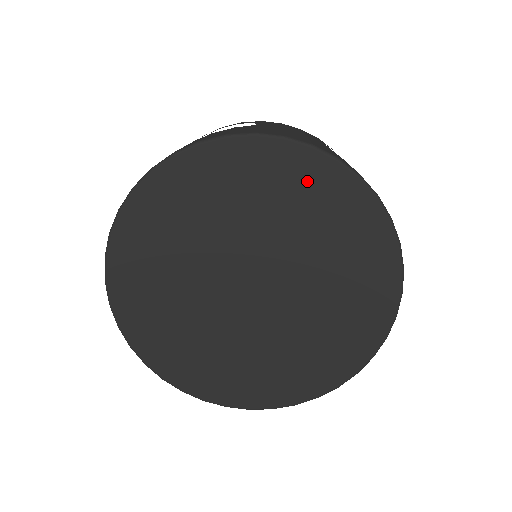
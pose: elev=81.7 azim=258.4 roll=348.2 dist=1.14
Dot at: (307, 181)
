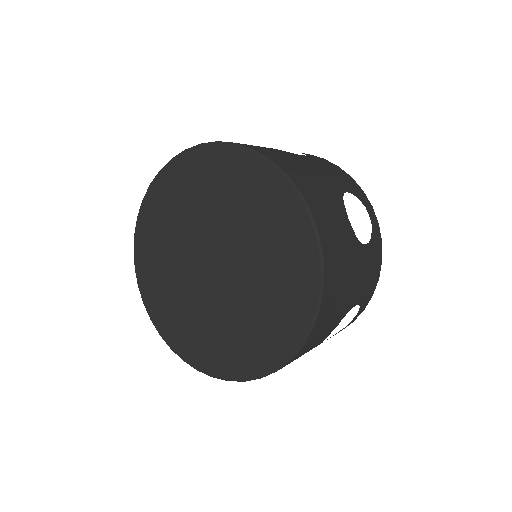
Dot at: (272, 199)
